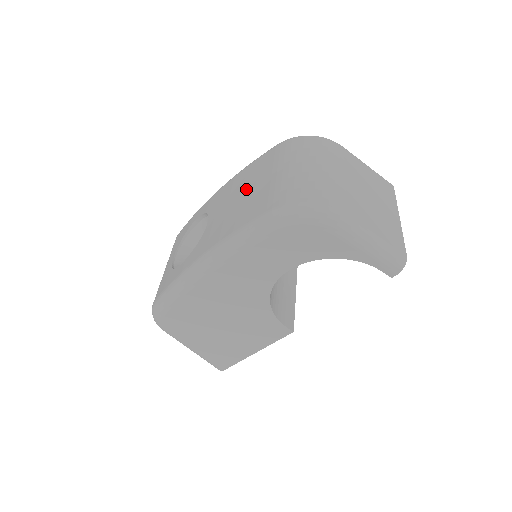
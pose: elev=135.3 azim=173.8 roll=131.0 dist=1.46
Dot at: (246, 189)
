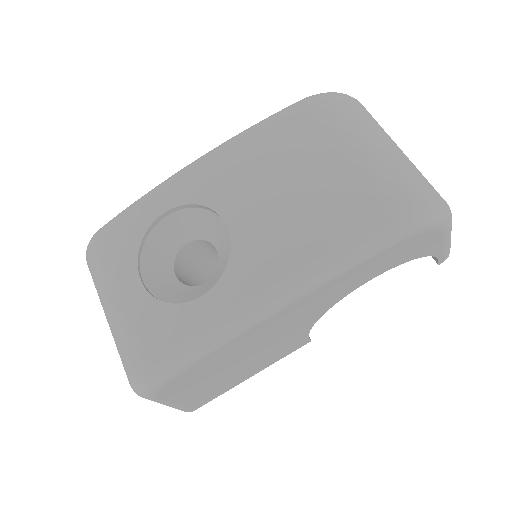
Dot at: (296, 172)
